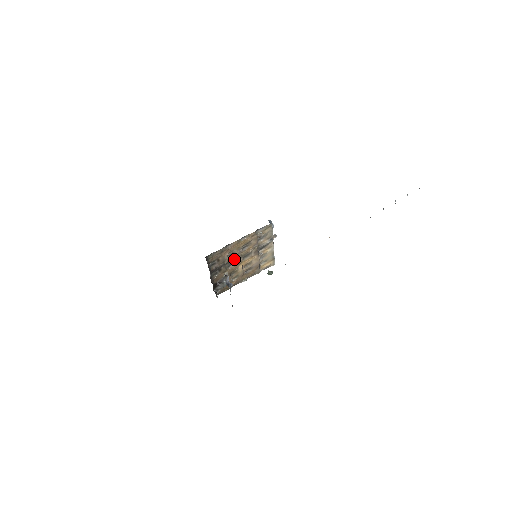
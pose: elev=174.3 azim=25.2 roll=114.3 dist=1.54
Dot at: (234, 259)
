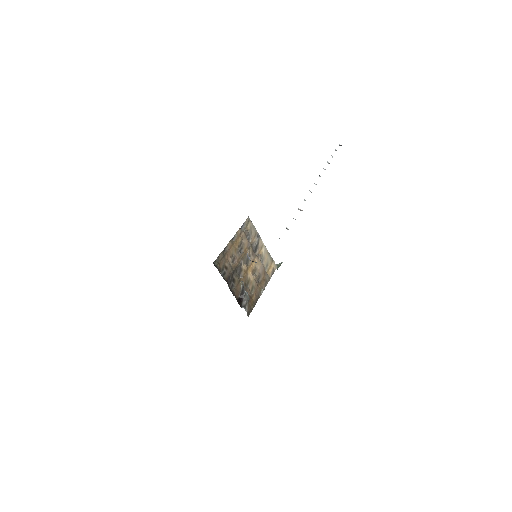
Dot at: (239, 264)
